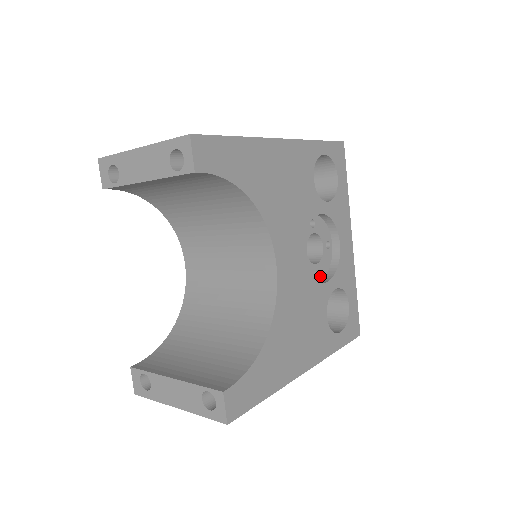
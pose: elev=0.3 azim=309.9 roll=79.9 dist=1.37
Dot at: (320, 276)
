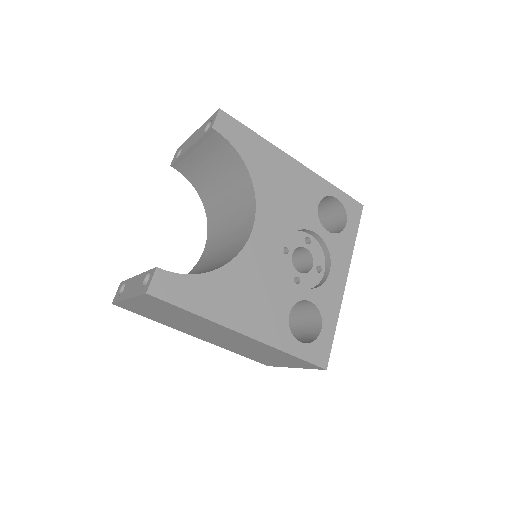
Dot at: (300, 285)
